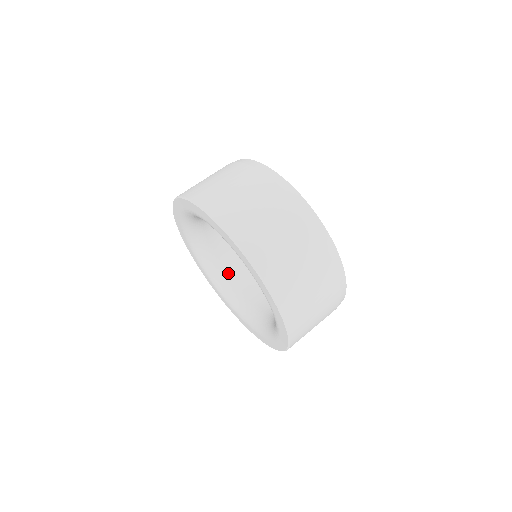
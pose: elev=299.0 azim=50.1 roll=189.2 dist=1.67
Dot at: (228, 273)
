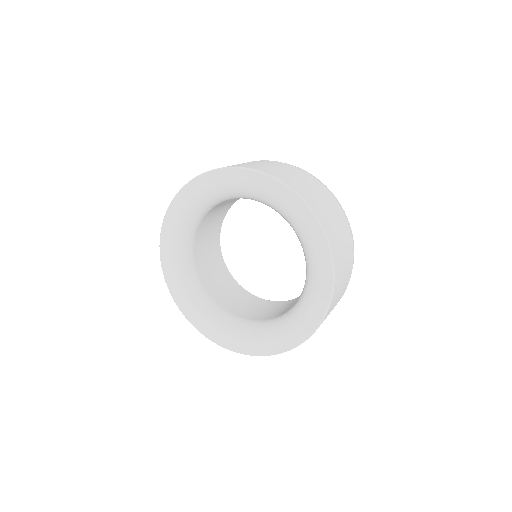
Dot at: (201, 279)
